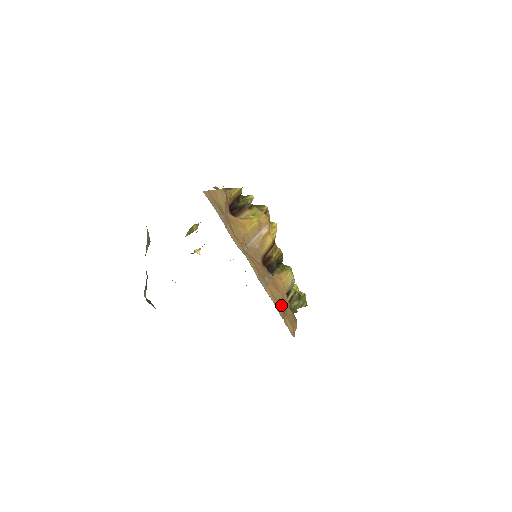
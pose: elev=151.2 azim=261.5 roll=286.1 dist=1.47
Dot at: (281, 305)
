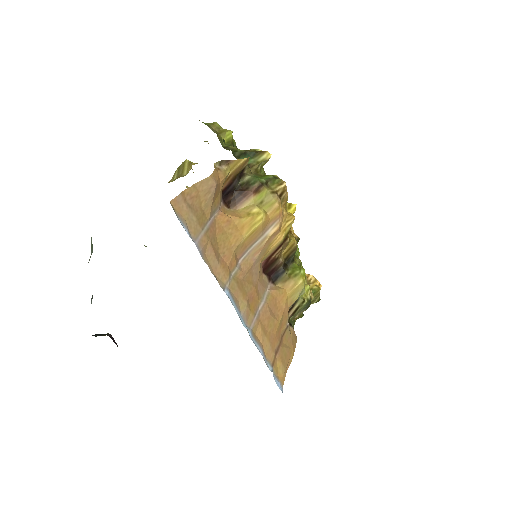
Dot at: (275, 339)
